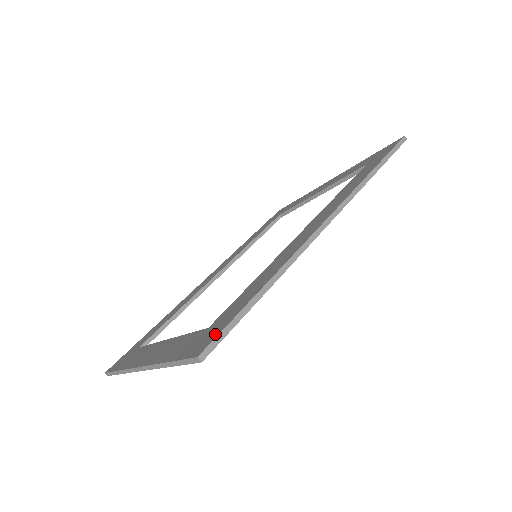
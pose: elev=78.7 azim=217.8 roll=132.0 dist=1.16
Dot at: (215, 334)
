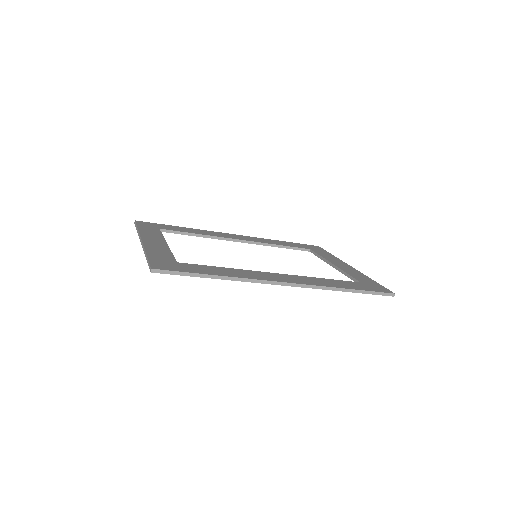
Dot at: (171, 269)
